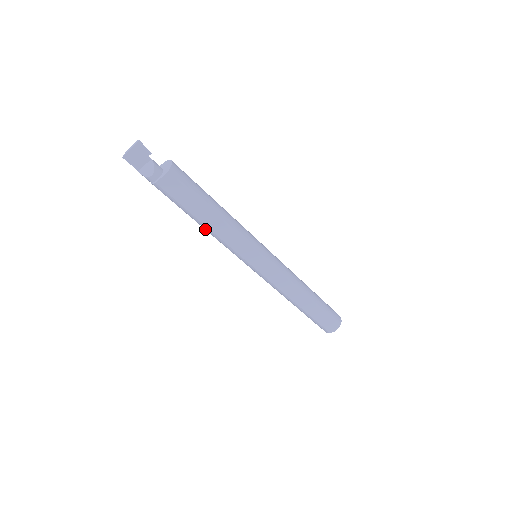
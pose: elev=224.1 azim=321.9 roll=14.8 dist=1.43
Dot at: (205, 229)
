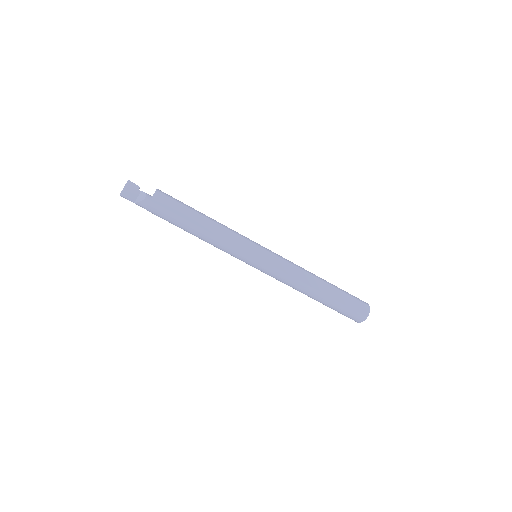
Dot at: (203, 235)
